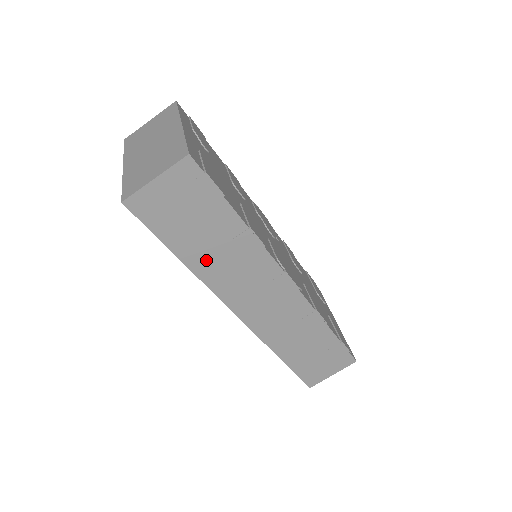
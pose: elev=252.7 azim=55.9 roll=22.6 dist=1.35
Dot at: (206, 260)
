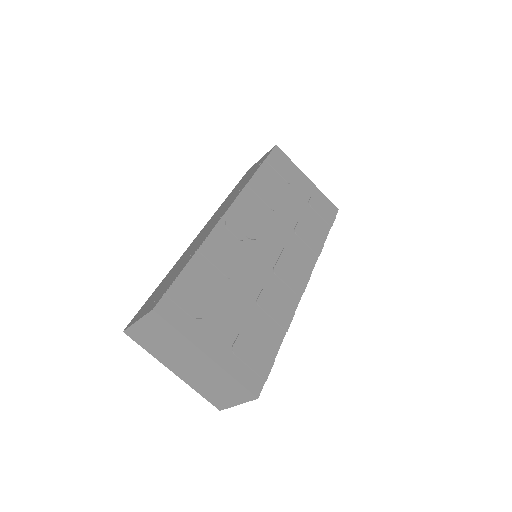
Dot at: occluded
